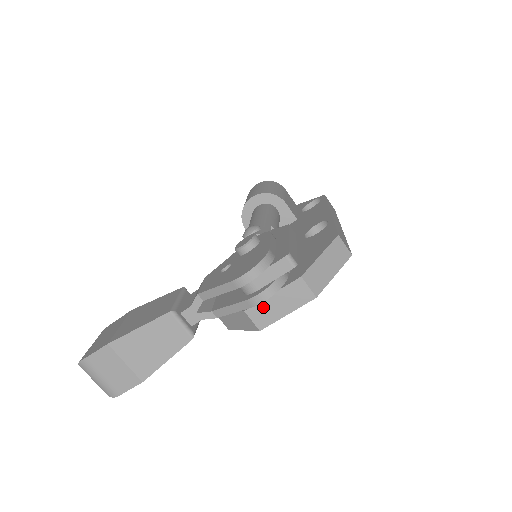
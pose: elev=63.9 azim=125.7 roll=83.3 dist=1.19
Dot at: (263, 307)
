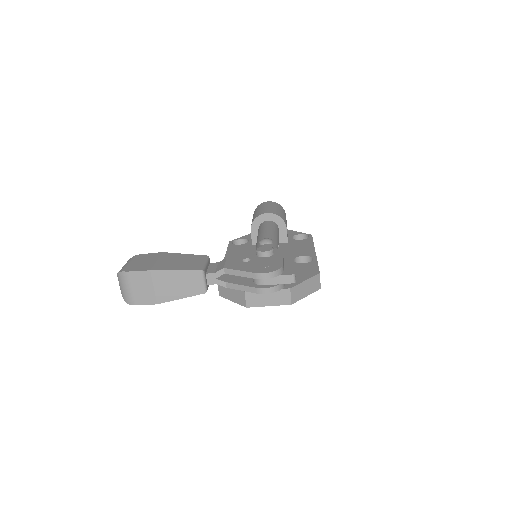
Dot at: (257, 295)
